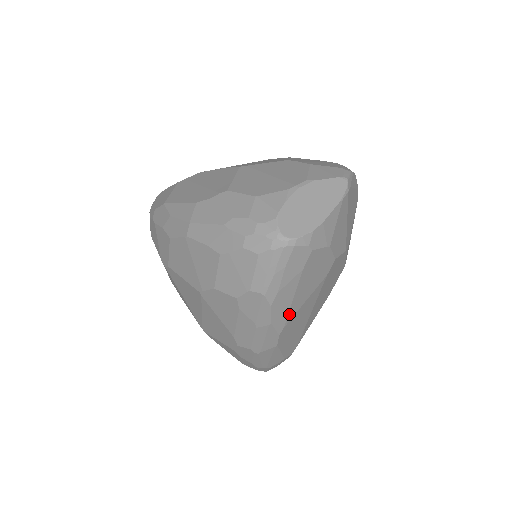
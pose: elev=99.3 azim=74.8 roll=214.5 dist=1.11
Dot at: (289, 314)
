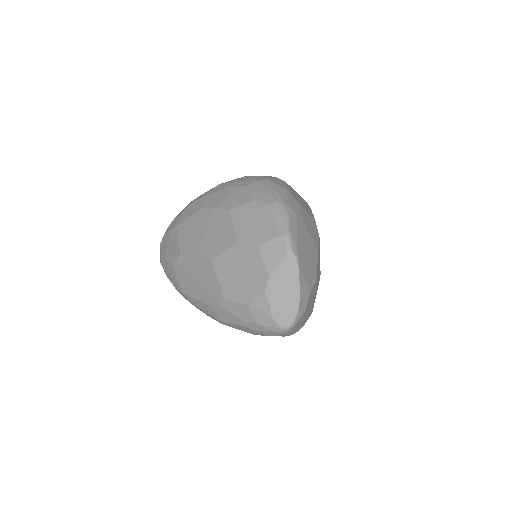
Dot at: (311, 311)
